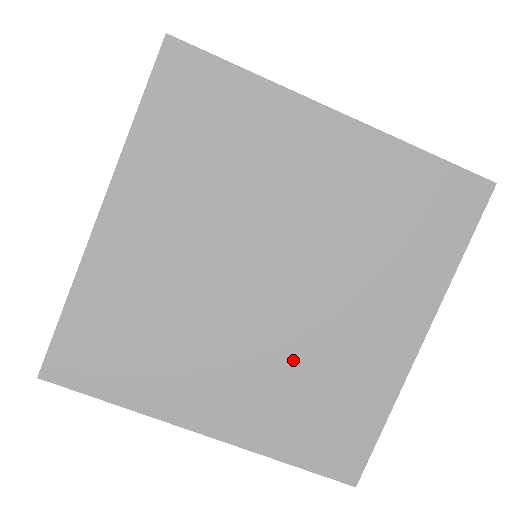
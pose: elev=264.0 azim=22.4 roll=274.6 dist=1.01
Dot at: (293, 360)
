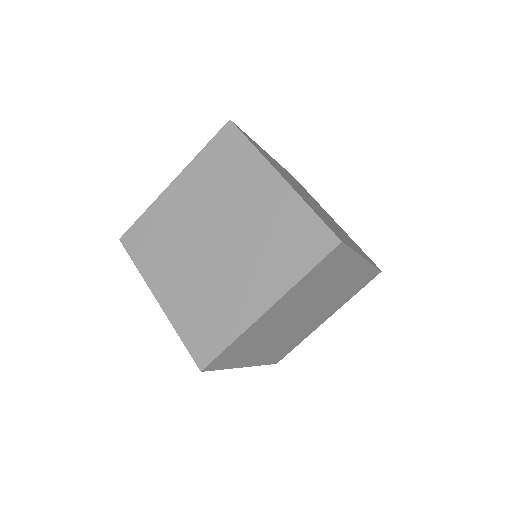
Dot at: (256, 246)
